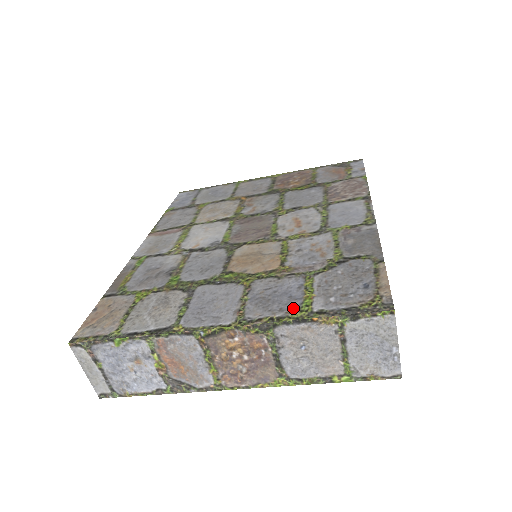
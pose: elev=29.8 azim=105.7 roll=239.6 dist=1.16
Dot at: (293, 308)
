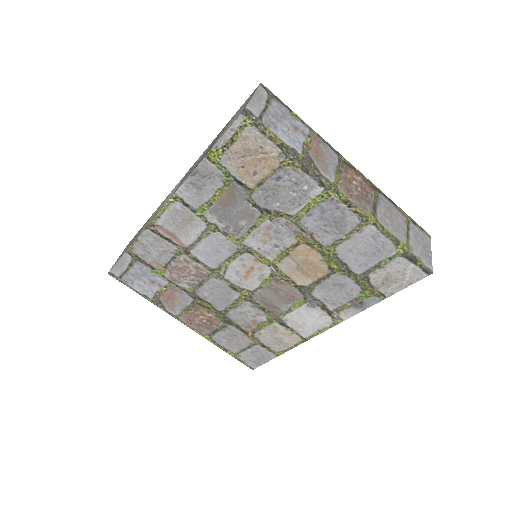
Dot at: occluded
